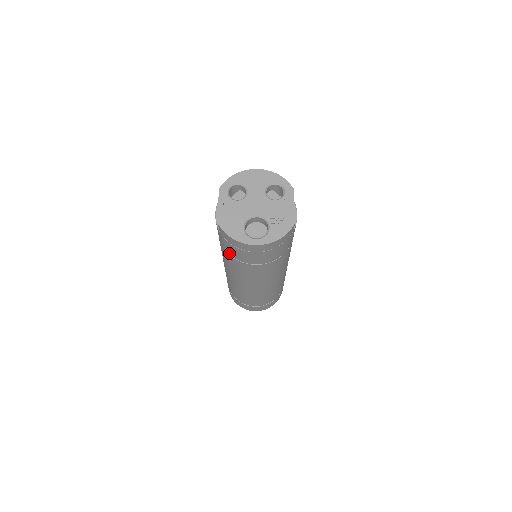
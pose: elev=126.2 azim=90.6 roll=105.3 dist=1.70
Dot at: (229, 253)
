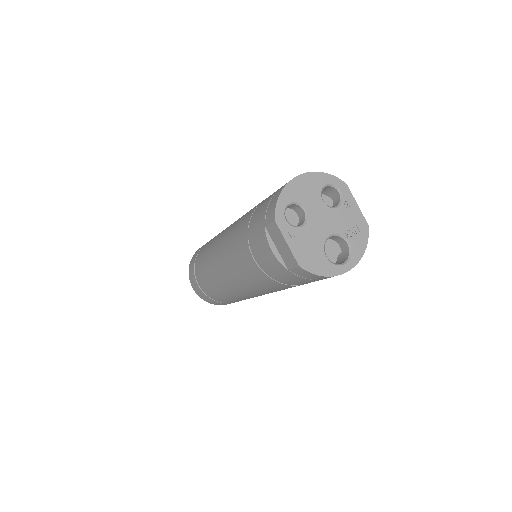
Dot at: (285, 283)
